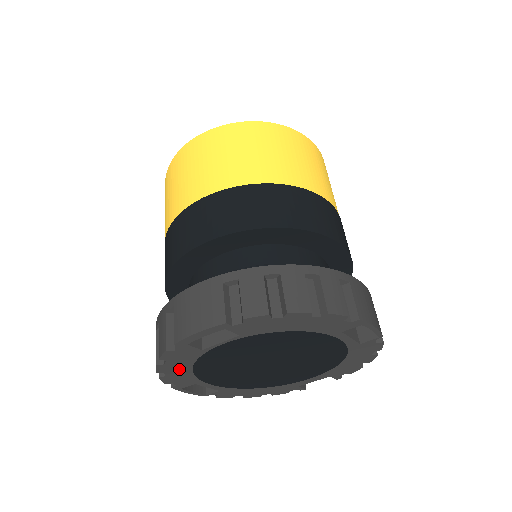
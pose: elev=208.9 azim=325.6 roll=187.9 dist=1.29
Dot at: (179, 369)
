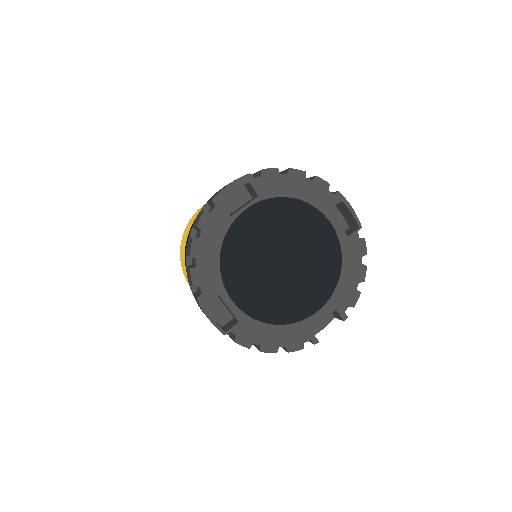
Dot at: (209, 253)
